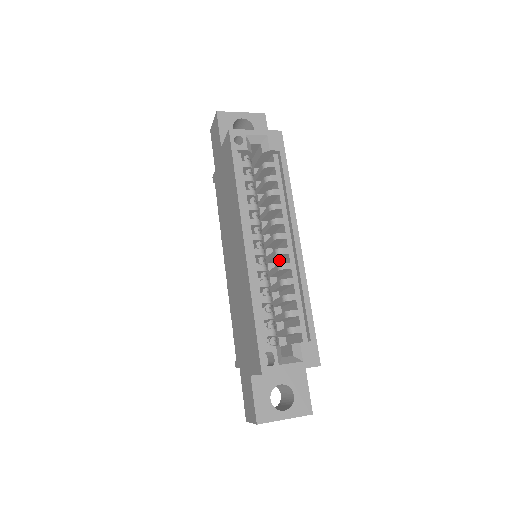
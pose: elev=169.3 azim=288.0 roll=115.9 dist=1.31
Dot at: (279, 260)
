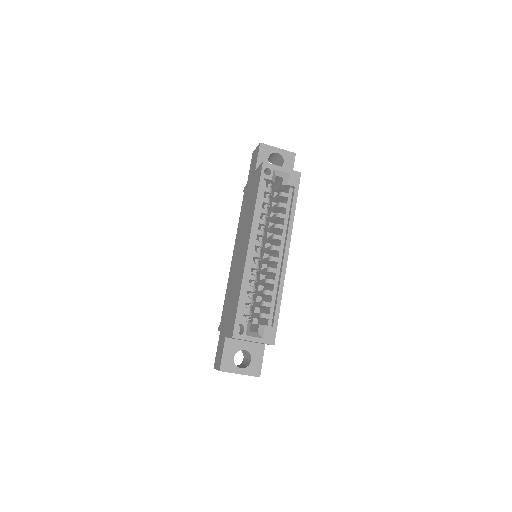
Dot at: (271, 264)
